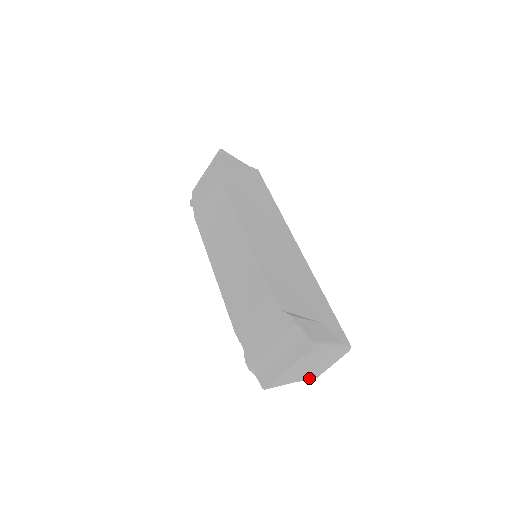
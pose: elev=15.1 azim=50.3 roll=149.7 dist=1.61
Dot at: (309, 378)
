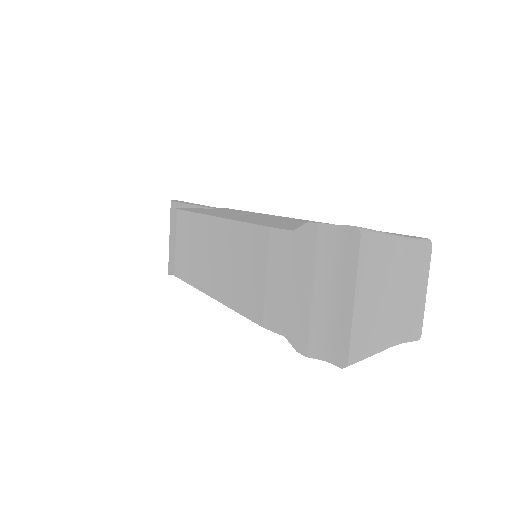
Dot at: (409, 331)
